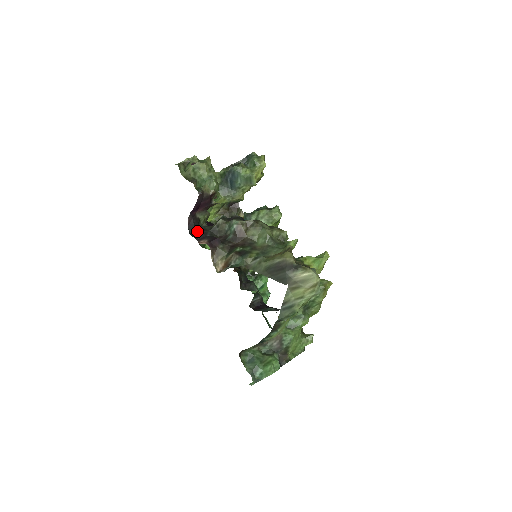
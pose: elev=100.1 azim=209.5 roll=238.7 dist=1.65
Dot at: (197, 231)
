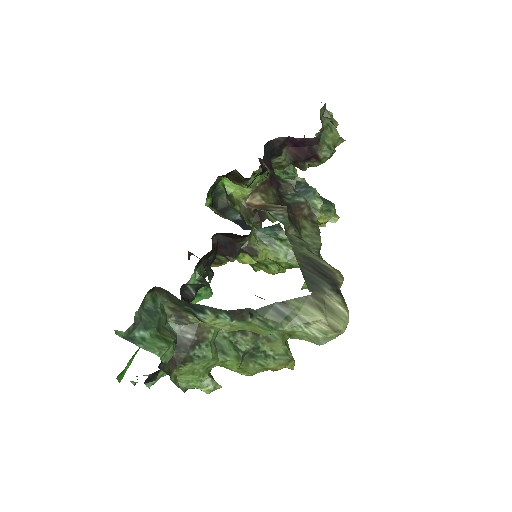
Dot at: (269, 156)
